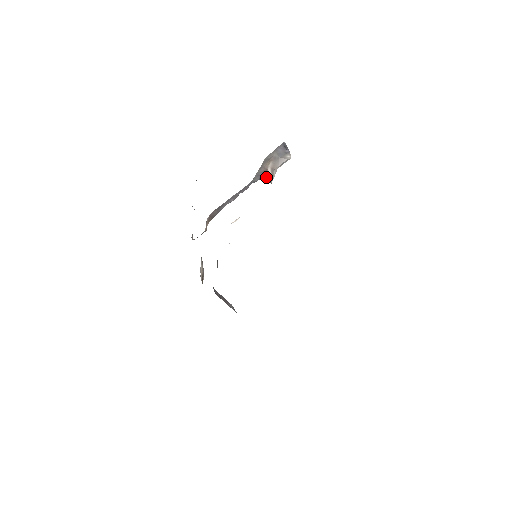
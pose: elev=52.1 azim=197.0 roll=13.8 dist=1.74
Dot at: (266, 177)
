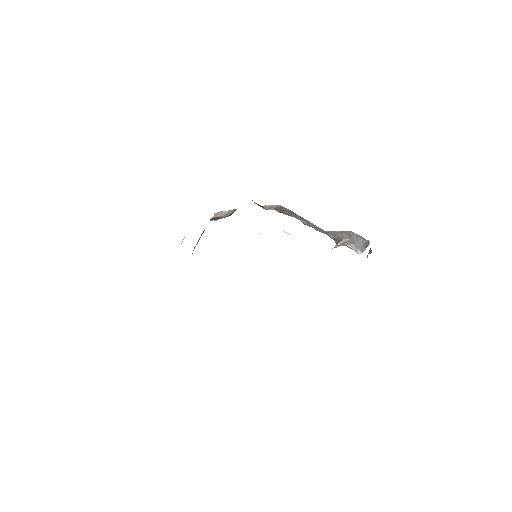
Dot at: occluded
